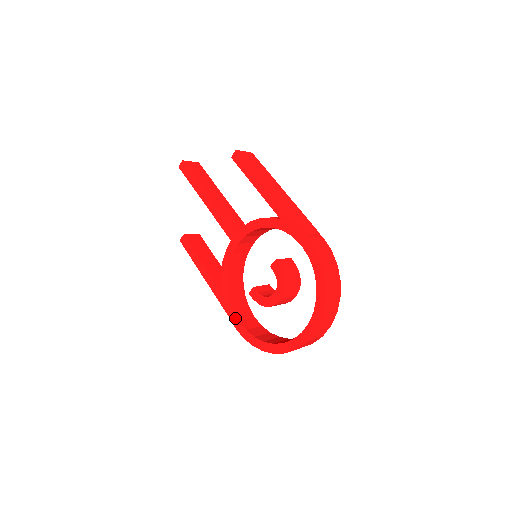
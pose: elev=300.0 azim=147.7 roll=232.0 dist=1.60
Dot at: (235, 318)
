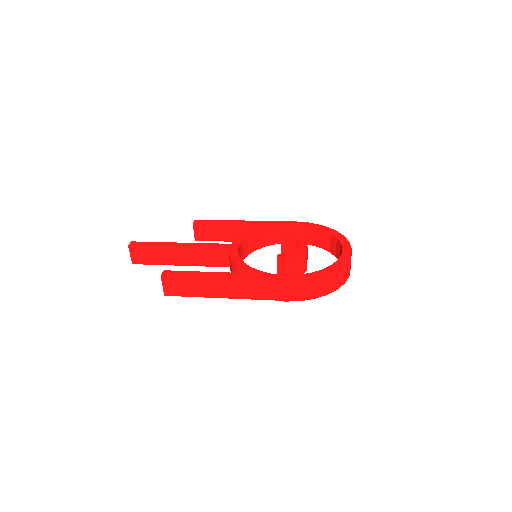
Dot at: (280, 276)
